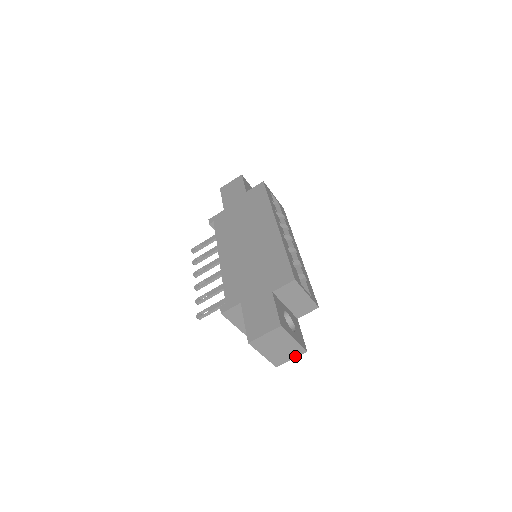
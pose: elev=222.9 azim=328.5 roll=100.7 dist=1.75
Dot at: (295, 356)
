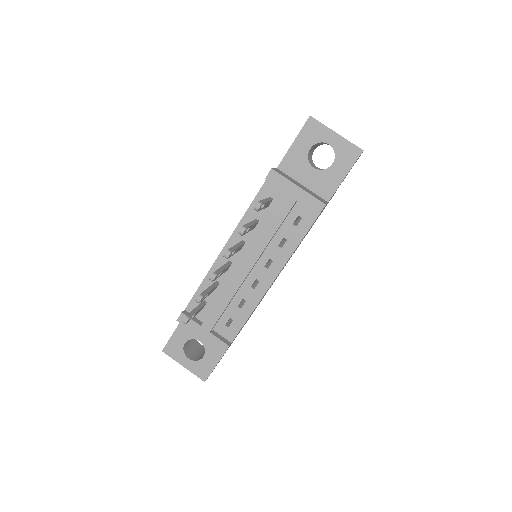
Dot at: occluded
